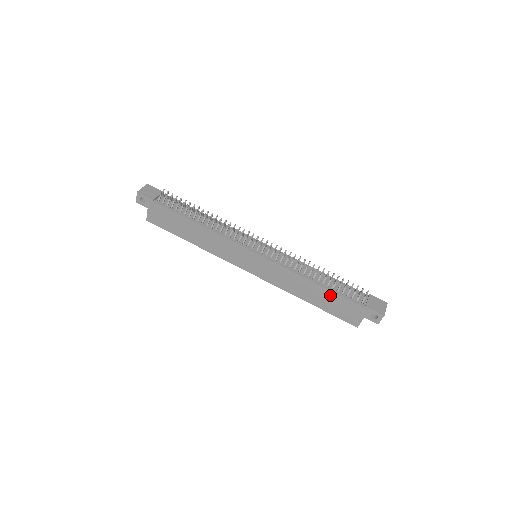
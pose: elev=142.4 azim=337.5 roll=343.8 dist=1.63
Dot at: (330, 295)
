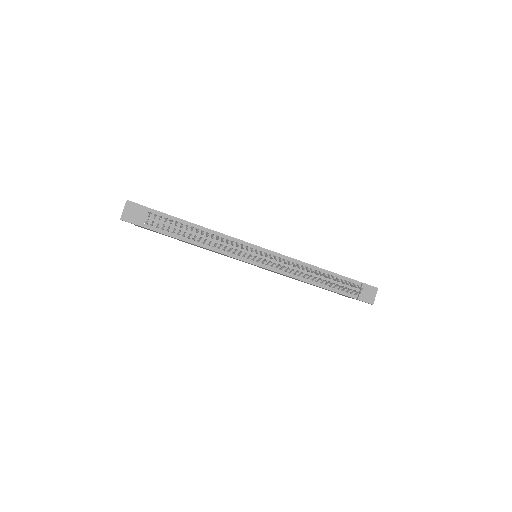
Dot at: occluded
